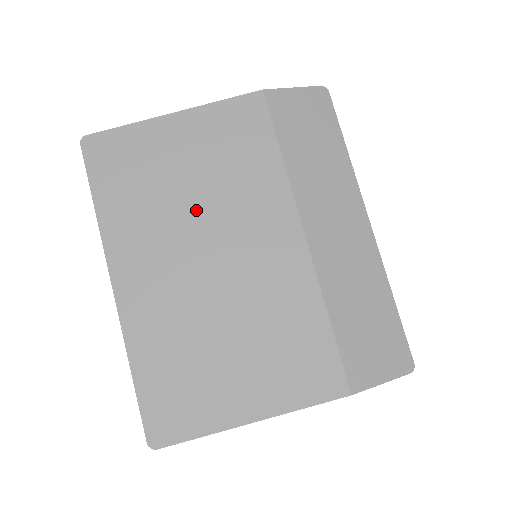
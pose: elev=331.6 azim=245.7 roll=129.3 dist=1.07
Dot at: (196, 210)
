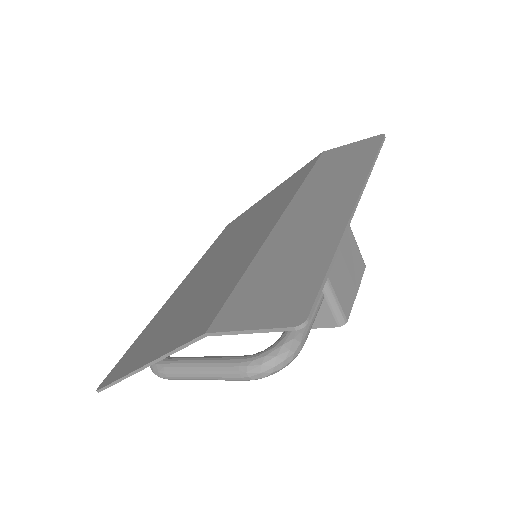
Dot at: (239, 234)
